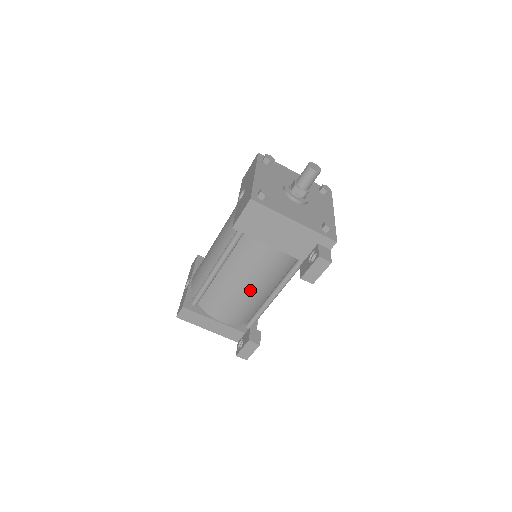
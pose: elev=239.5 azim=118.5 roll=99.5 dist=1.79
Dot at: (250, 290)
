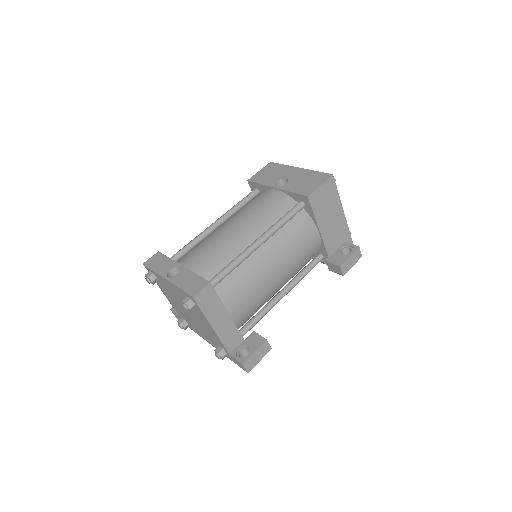
Dot at: (277, 278)
